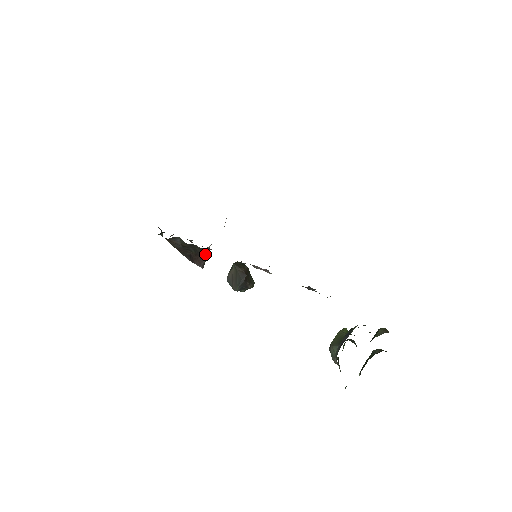
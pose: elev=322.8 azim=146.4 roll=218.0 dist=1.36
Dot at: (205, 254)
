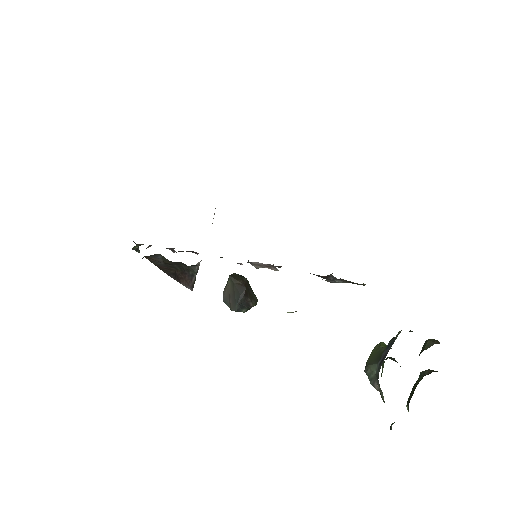
Dot at: (194, 272)
